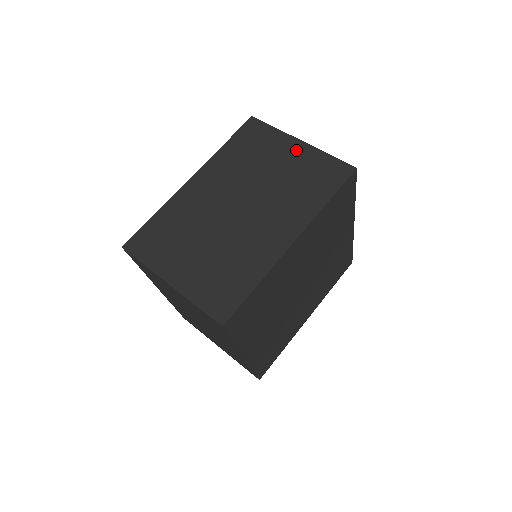
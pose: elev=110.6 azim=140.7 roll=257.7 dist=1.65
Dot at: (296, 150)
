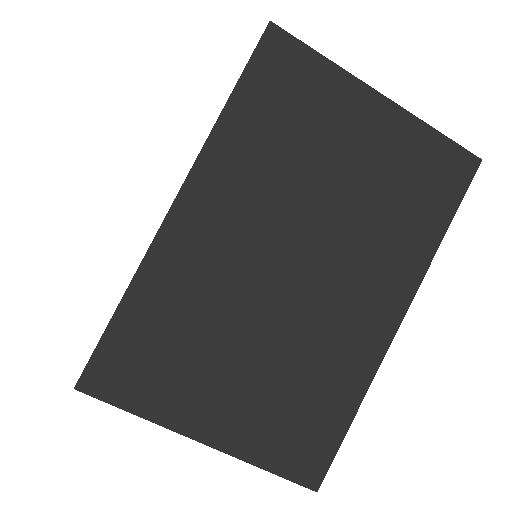
Dot at: (376, 120)
